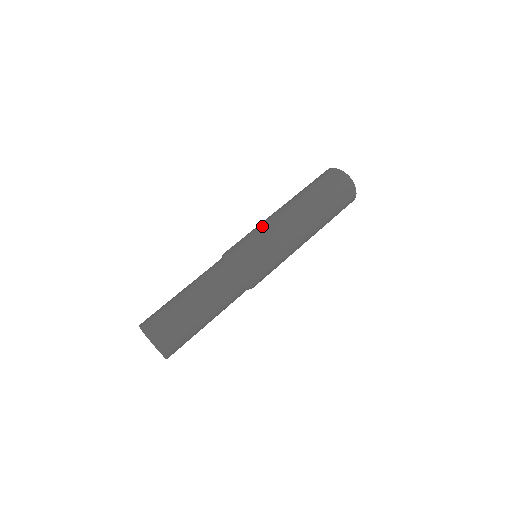
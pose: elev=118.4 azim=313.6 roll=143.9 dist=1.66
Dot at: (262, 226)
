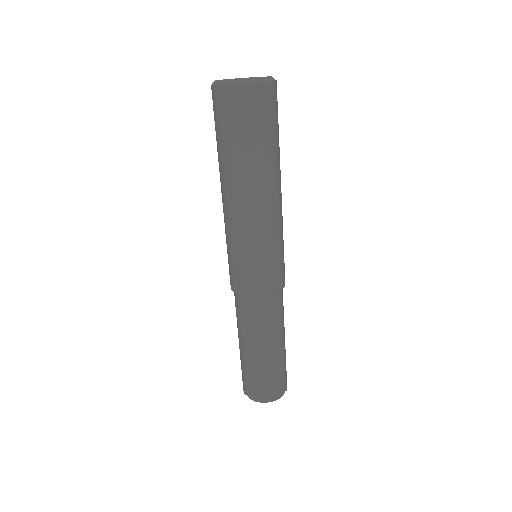
Dot at: (250, 242)
